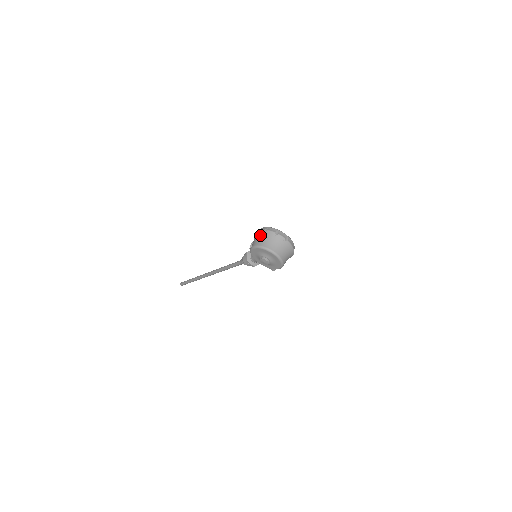
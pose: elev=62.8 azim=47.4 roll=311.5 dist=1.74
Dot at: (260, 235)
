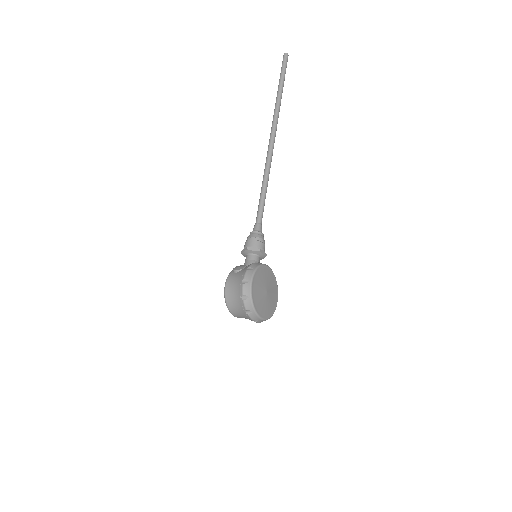
Dot at: (237, 290)
